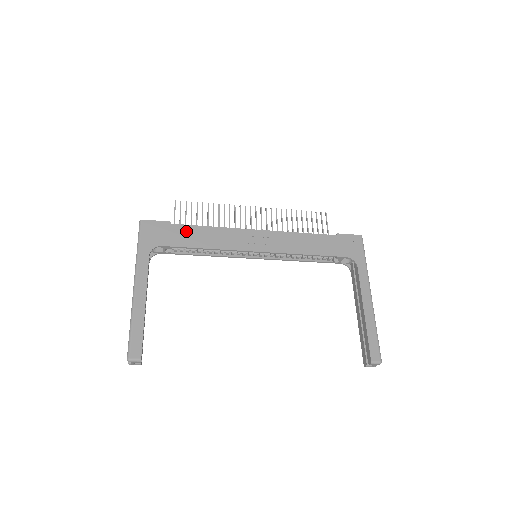
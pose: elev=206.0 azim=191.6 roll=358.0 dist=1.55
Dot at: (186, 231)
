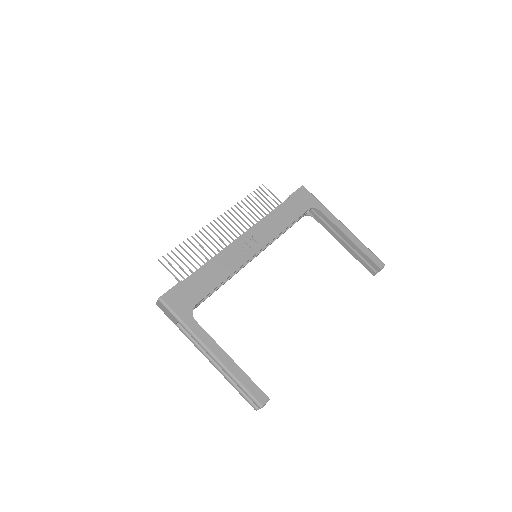
Dot at: (200, 278)
